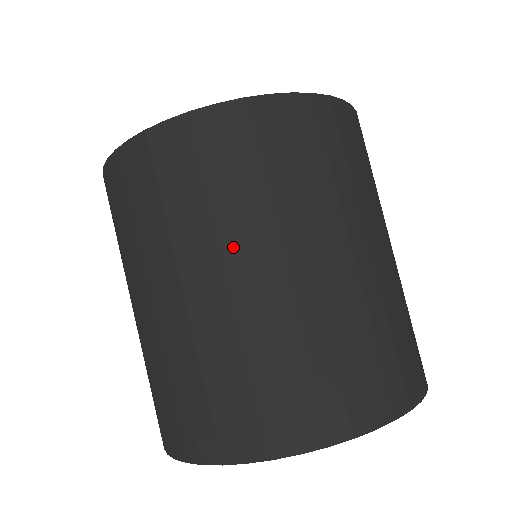
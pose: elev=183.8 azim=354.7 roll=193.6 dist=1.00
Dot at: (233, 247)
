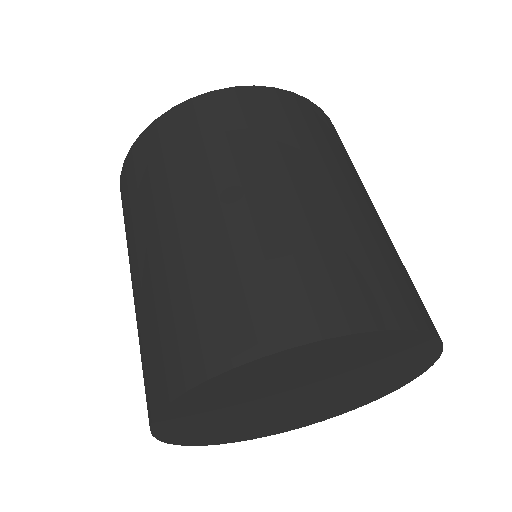
Dot at: (162, 211)
